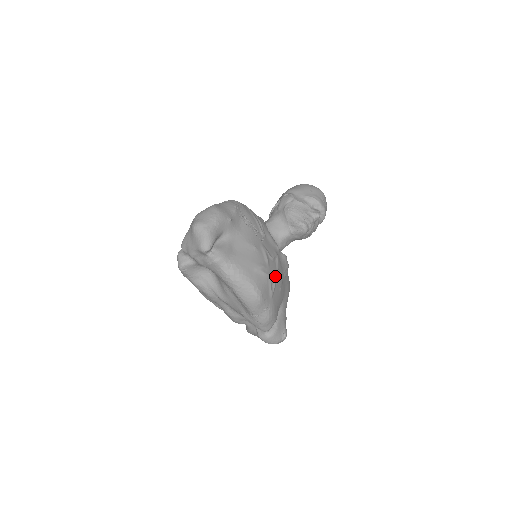
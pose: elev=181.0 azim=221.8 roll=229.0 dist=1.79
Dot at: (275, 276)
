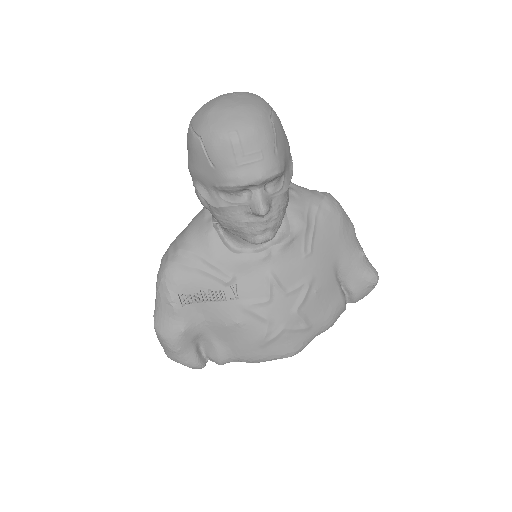
Dot at: (292, 309)
